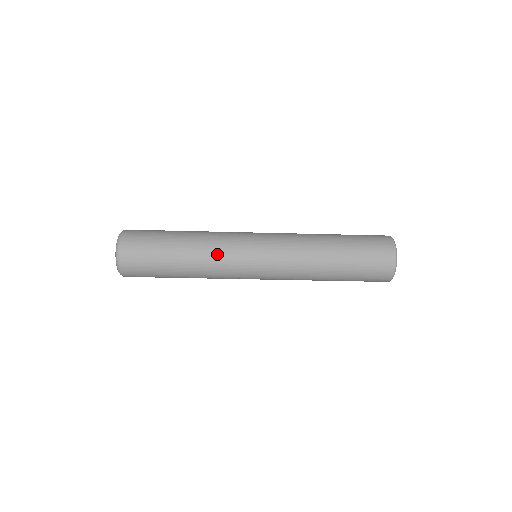
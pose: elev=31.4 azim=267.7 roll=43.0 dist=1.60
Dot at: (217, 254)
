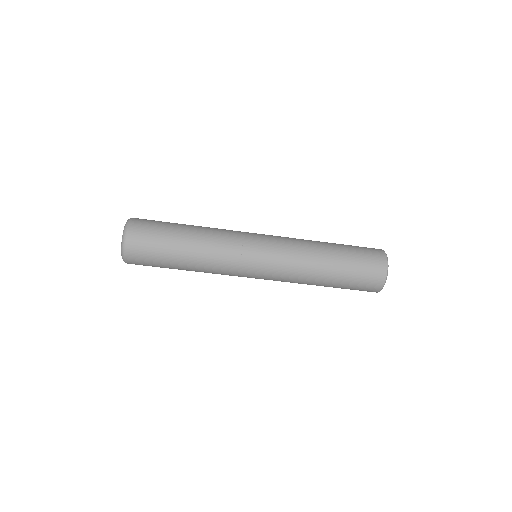
Dot at: (222, 236)
